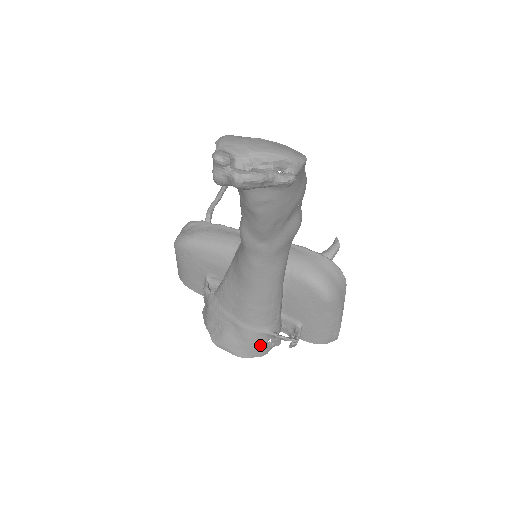
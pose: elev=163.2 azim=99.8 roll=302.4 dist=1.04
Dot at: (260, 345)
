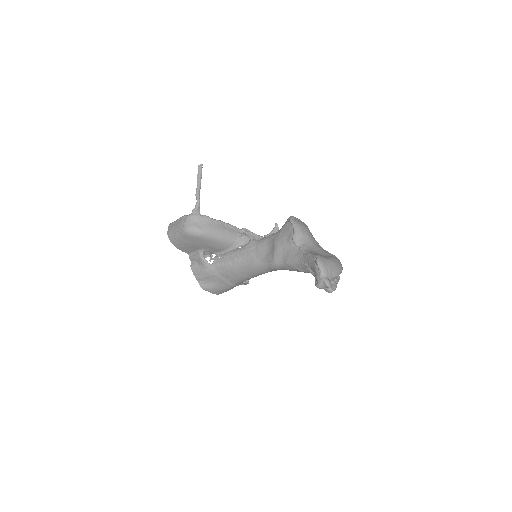
Dot at: occluded
